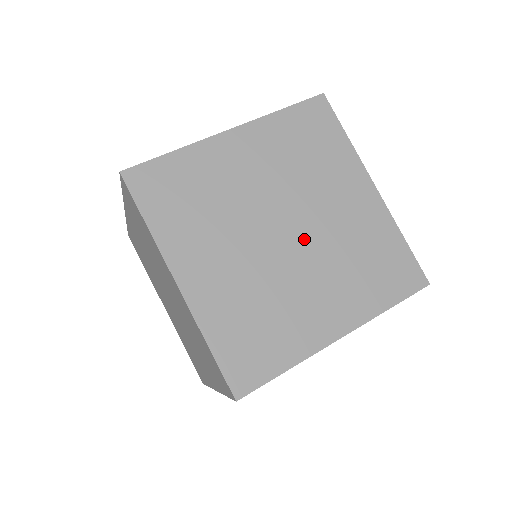
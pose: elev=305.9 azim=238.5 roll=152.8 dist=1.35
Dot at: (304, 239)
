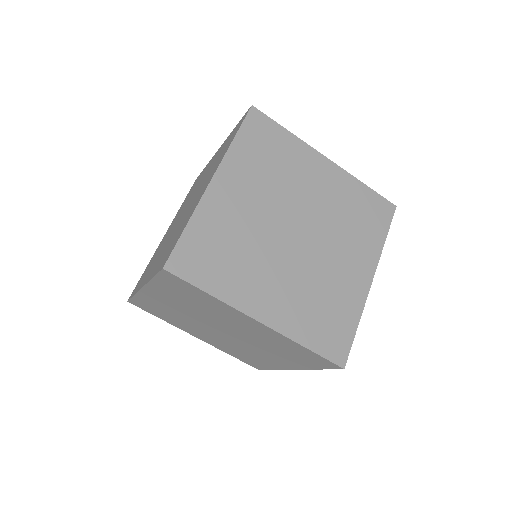
Dot at: (311, 229)
